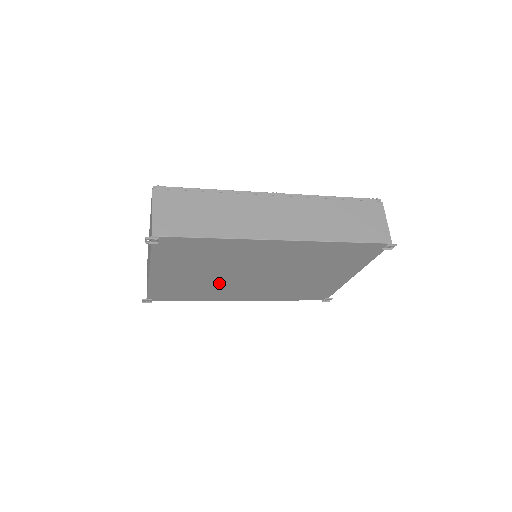
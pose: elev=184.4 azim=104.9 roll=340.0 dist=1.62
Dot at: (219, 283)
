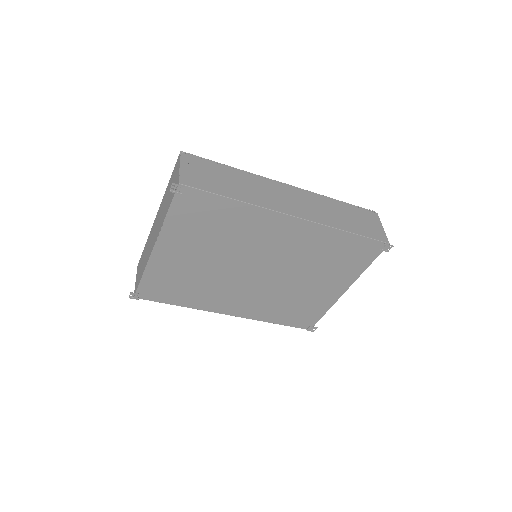
Dot at: (217, 278)
